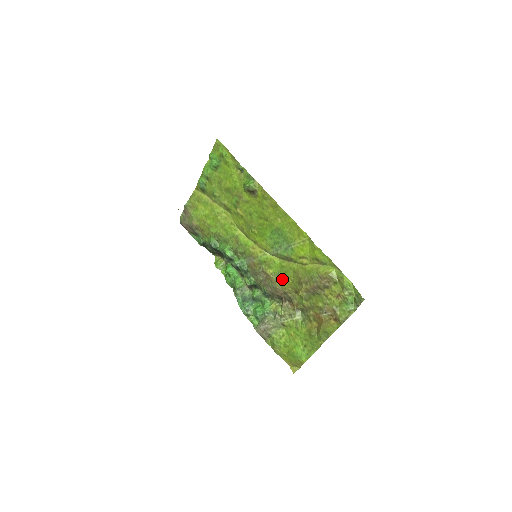
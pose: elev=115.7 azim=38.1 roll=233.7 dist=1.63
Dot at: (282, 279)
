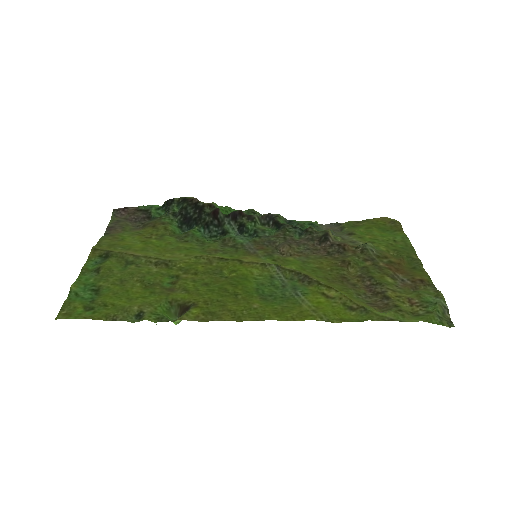
Dot at: (314, 263)
